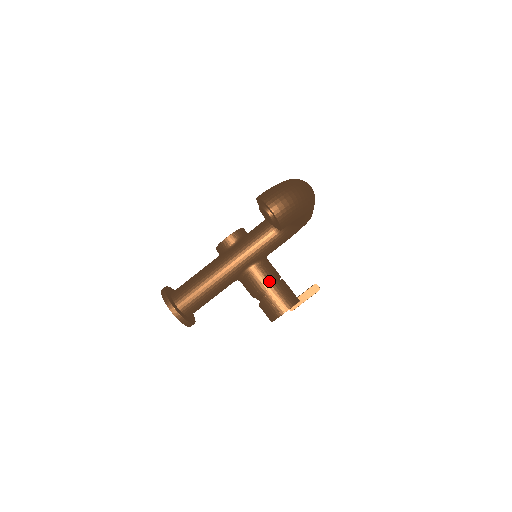
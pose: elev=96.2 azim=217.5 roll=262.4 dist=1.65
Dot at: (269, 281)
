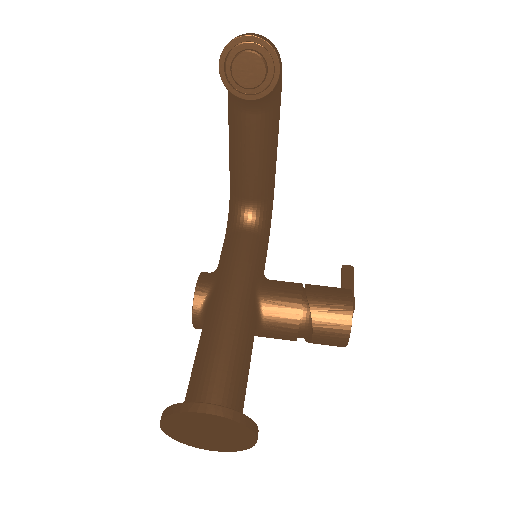
Dot at: (296, 286)
